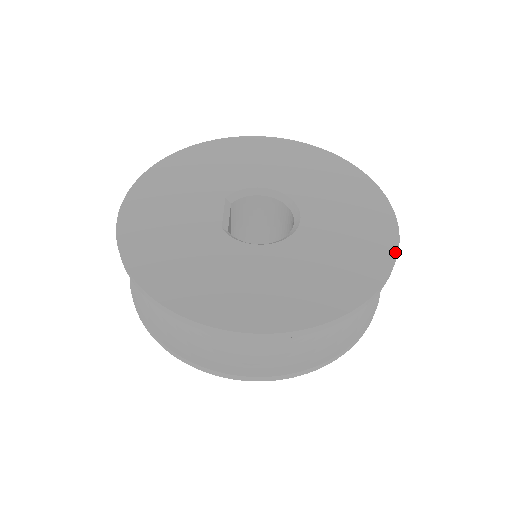
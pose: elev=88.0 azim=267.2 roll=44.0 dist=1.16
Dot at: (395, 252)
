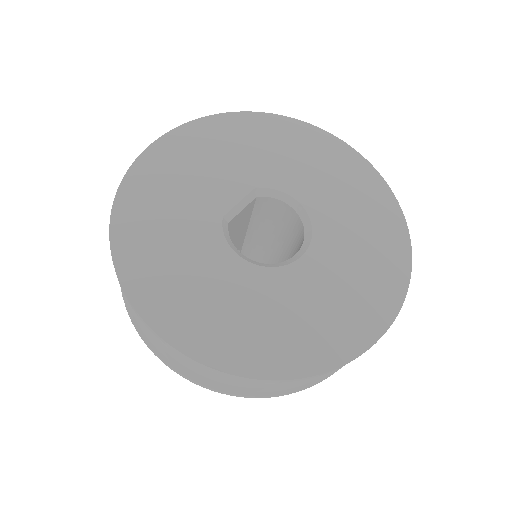
Dot at: (356, 354)
